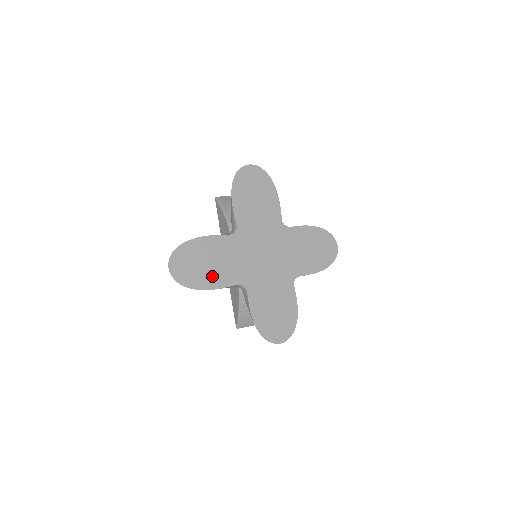
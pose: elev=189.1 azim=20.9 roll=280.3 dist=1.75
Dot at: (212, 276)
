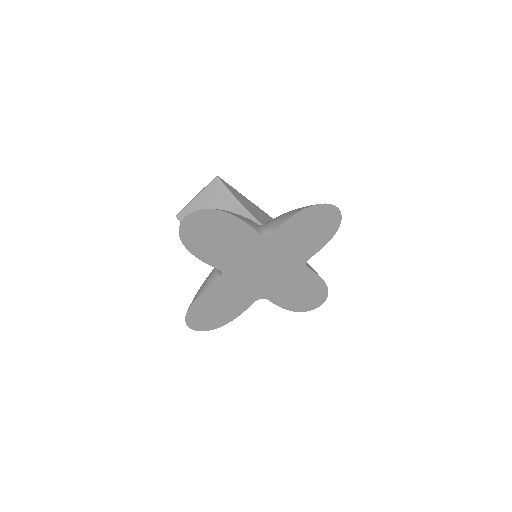
Dot at: (230, 311)
